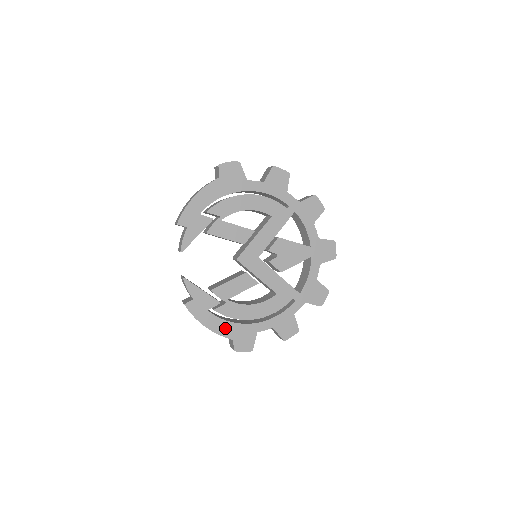
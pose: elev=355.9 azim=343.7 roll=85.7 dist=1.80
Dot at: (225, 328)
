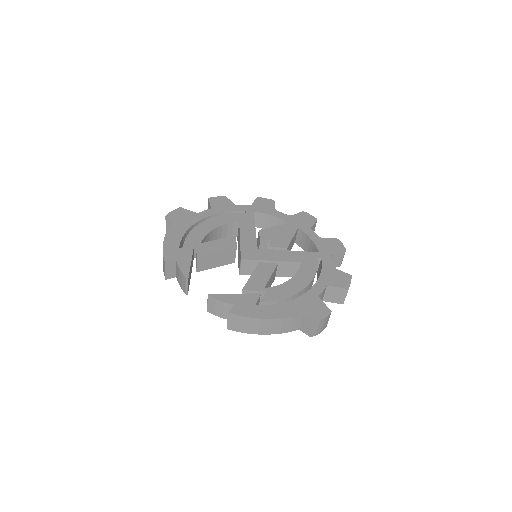
Dot at: (286, 309)
